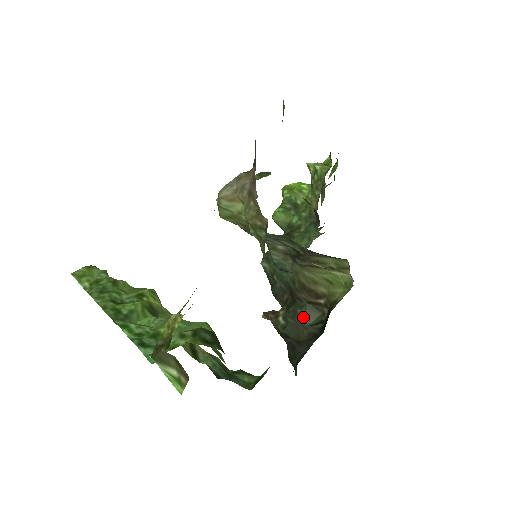
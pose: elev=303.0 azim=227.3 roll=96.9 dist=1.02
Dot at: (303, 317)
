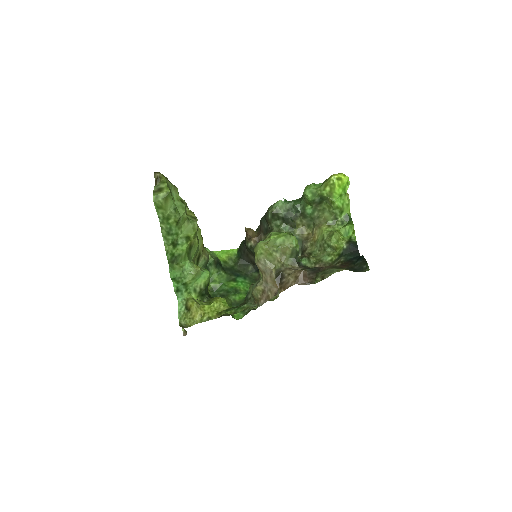
Dot at: occluded
